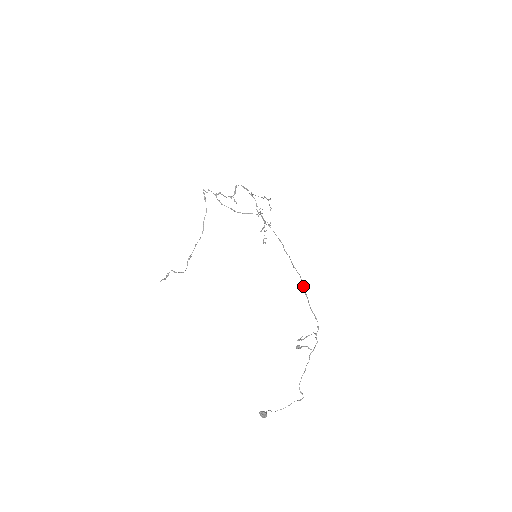
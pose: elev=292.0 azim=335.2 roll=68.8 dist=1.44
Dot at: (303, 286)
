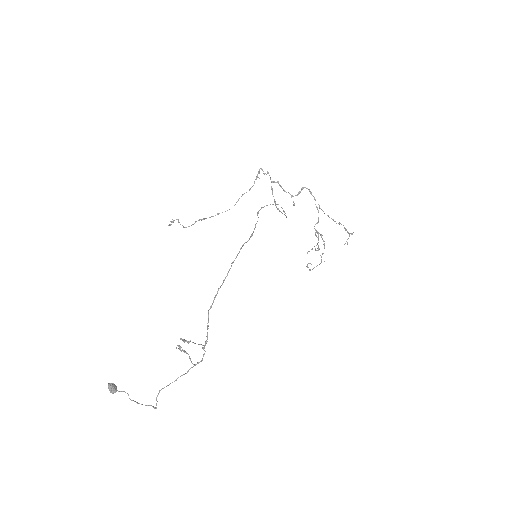
Dot at: (220, 286)
